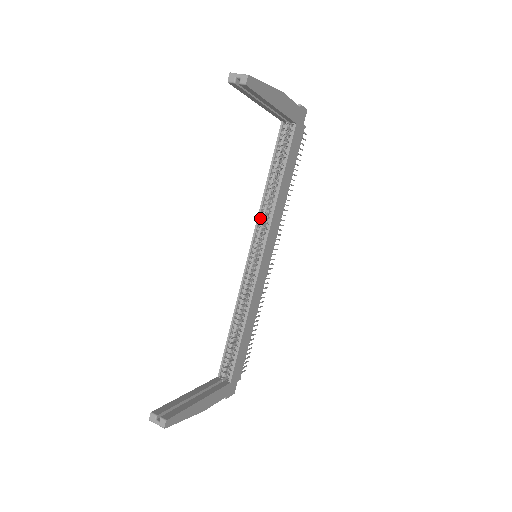
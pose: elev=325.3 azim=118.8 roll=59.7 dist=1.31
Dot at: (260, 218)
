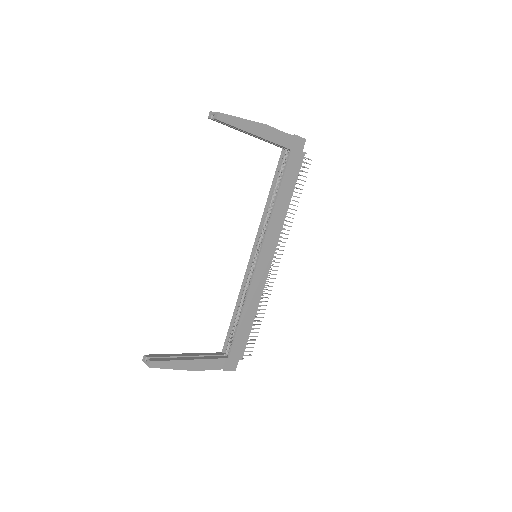
Dot at: (262, 225)
